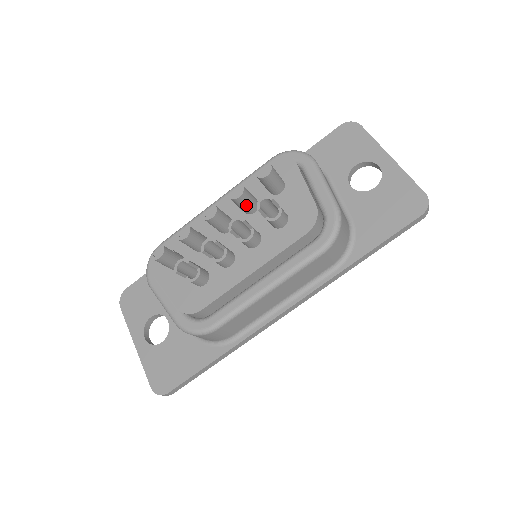
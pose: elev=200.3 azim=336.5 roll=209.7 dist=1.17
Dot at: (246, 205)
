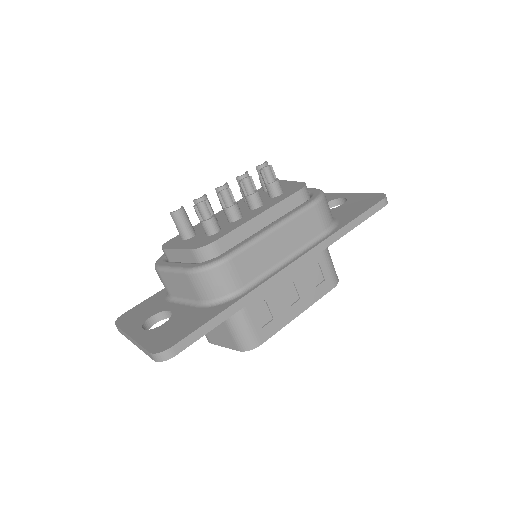
Dot at: occluded
